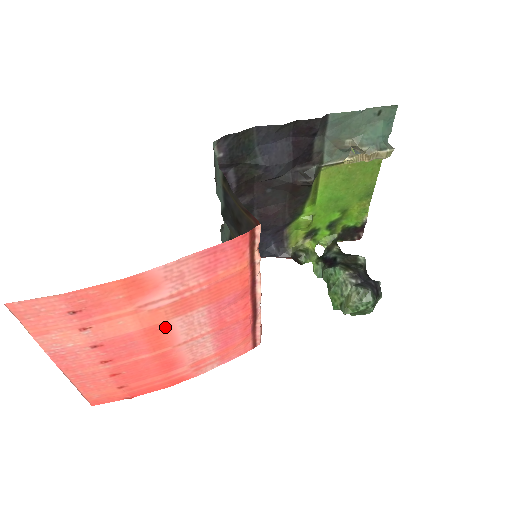
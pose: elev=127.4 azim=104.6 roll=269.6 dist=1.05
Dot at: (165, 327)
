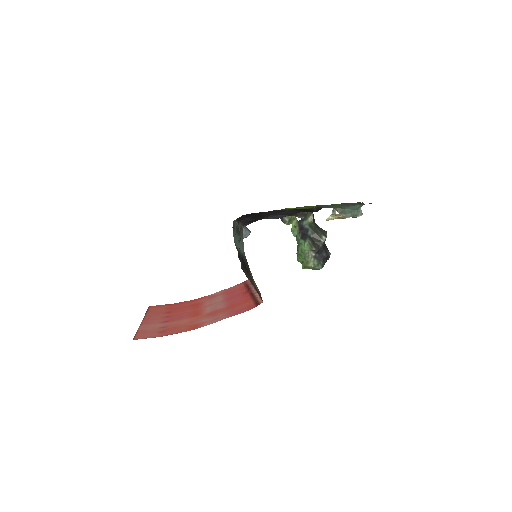
Dot at: (202, 313)
